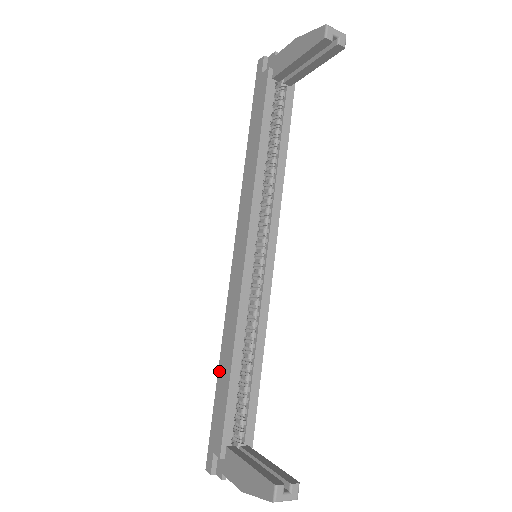
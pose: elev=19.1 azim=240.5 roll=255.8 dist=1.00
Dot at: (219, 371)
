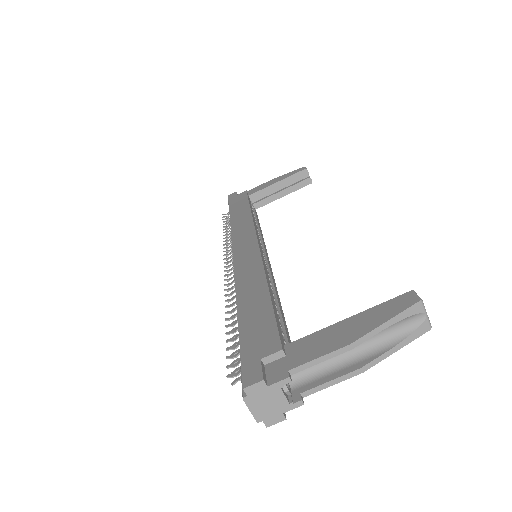
Dot at: (240, 305)
